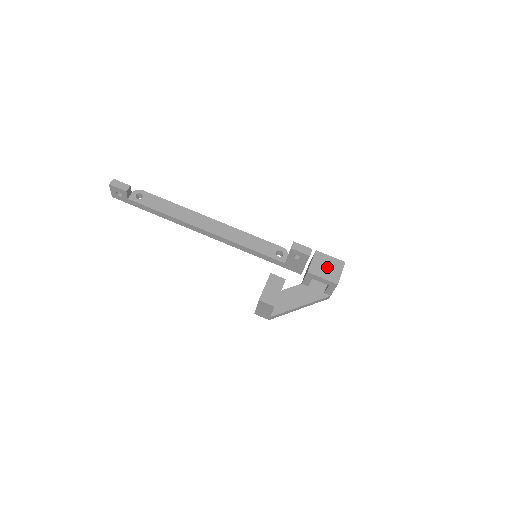
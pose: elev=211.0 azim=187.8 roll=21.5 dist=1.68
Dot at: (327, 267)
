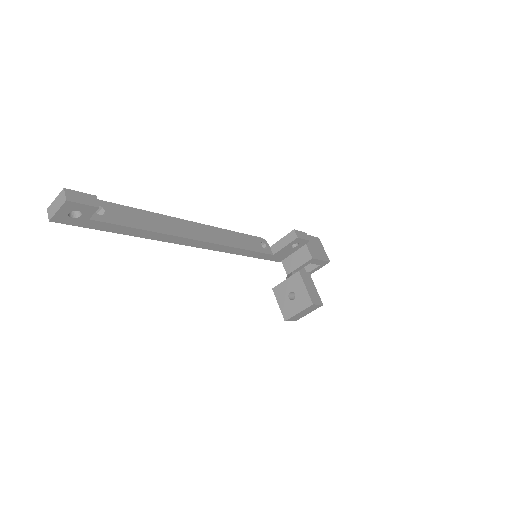
Dot at: (316, 248)
